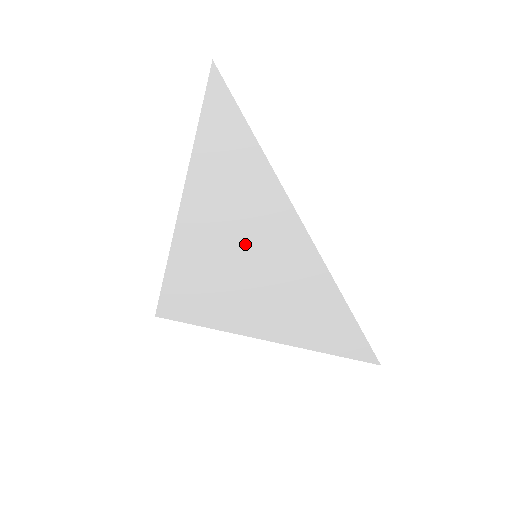
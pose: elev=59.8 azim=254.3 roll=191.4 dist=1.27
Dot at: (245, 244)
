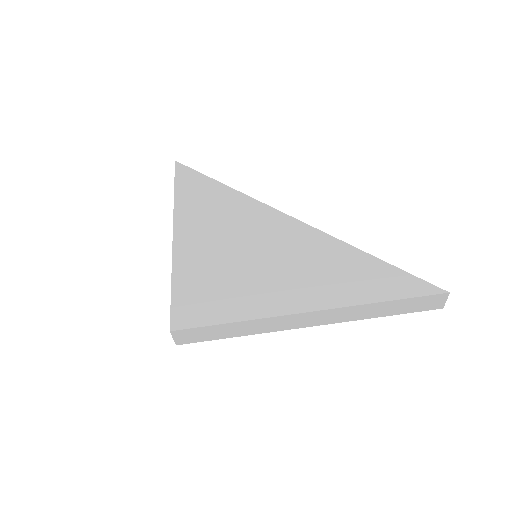
Dot at: (239, 241)
